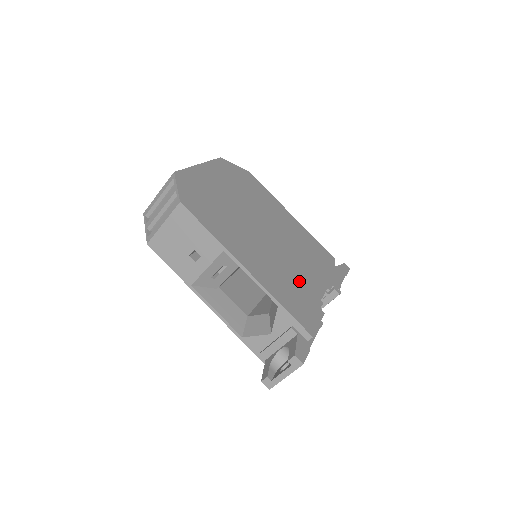
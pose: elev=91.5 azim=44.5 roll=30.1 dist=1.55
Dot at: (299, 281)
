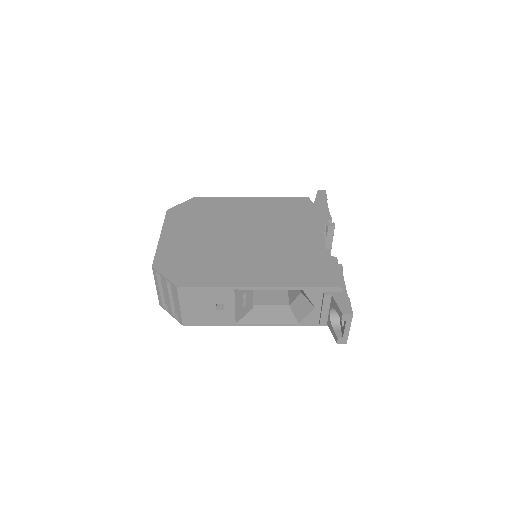
Dot at: (300, 251)
